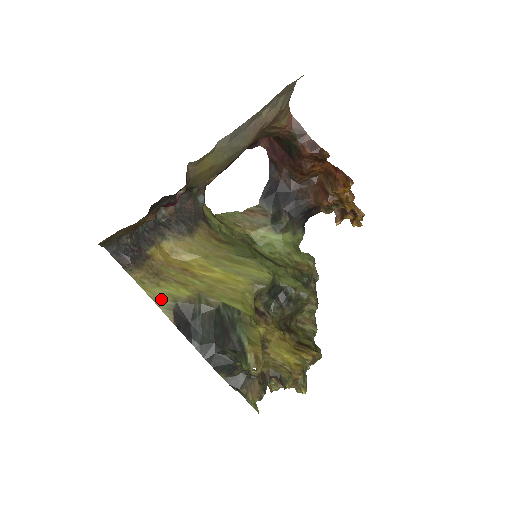
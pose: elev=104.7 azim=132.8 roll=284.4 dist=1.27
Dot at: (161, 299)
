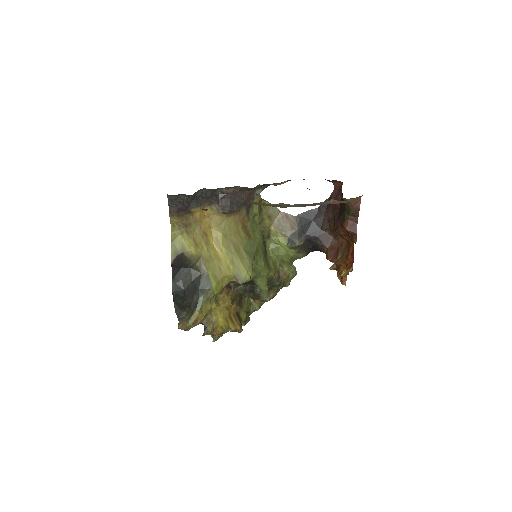
Dot at: (176, 243)
